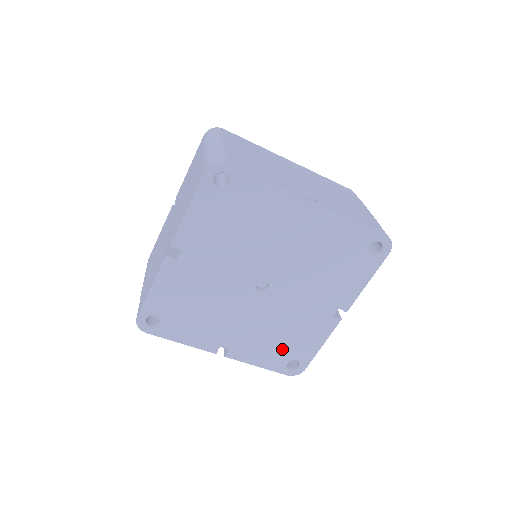
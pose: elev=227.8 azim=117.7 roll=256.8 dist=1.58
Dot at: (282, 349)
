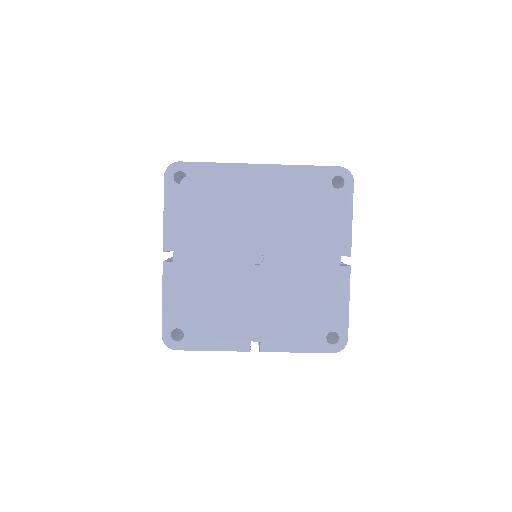
Dot at: (311, 322)
